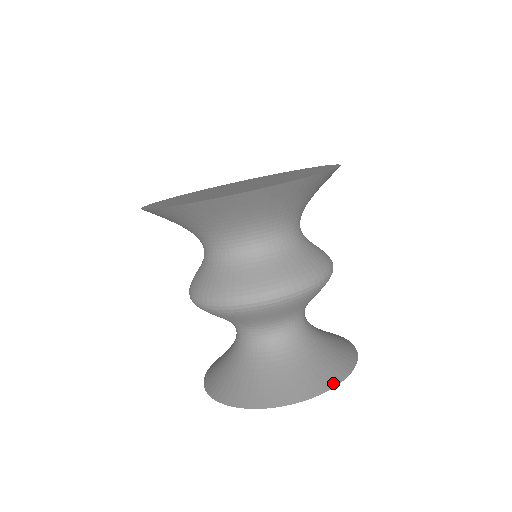
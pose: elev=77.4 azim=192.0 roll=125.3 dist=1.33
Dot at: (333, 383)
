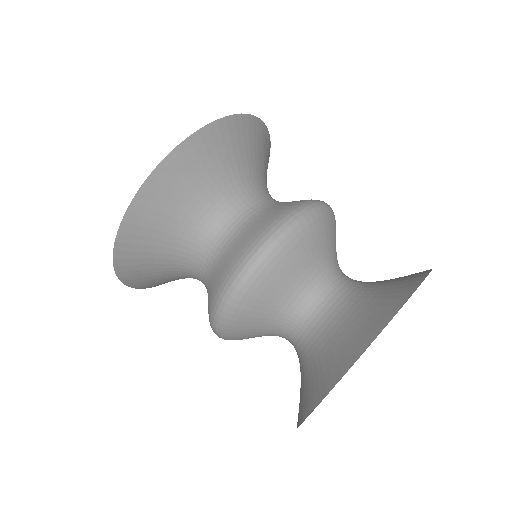
Dot at: (359, 352)
